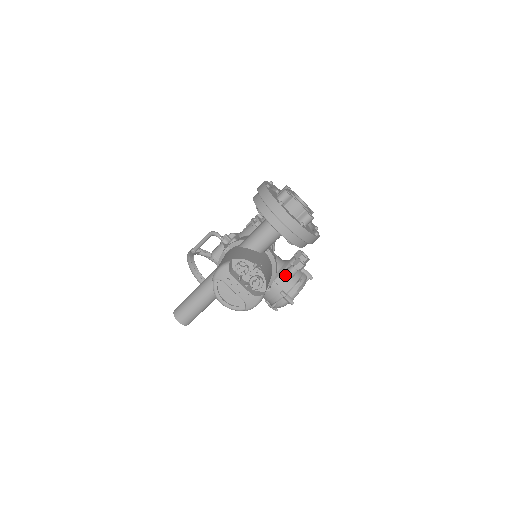
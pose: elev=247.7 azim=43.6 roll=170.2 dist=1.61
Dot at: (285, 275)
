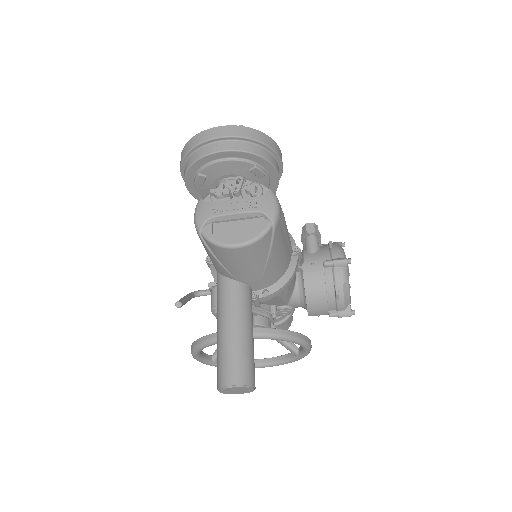
Dot at: (309, 250)
